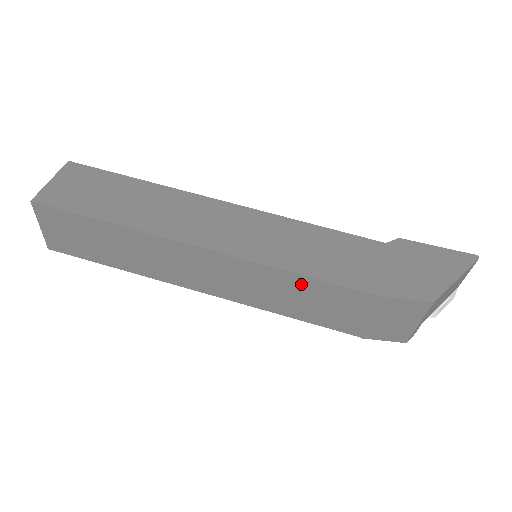
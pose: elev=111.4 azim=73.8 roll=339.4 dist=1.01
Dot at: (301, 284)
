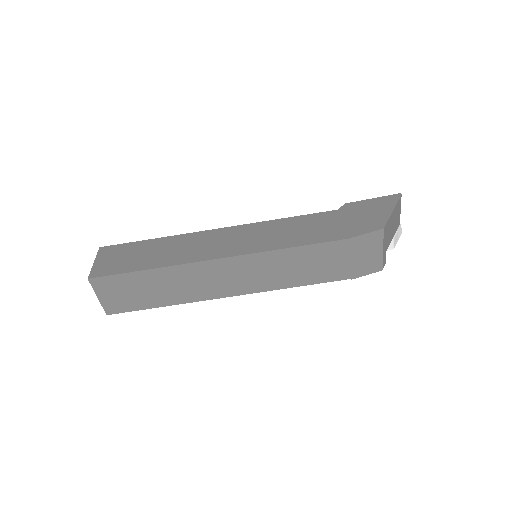
Dot at: (294, 255)
